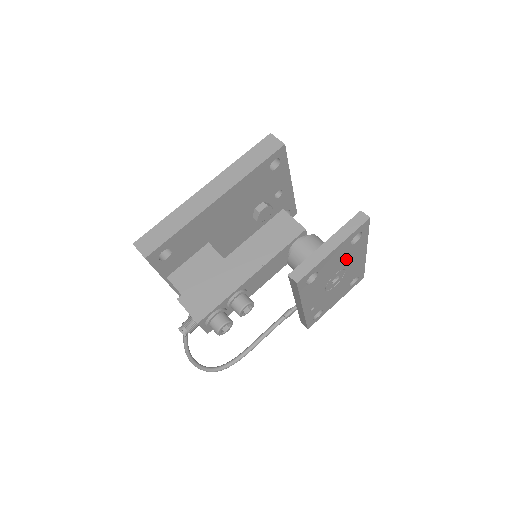
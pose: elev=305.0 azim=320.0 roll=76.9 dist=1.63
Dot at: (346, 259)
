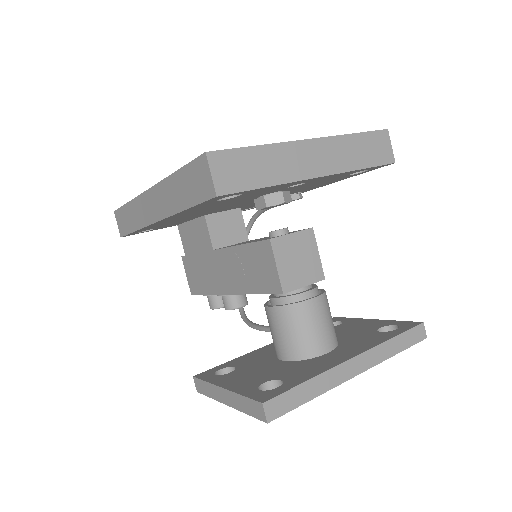
Dot at: occluded
